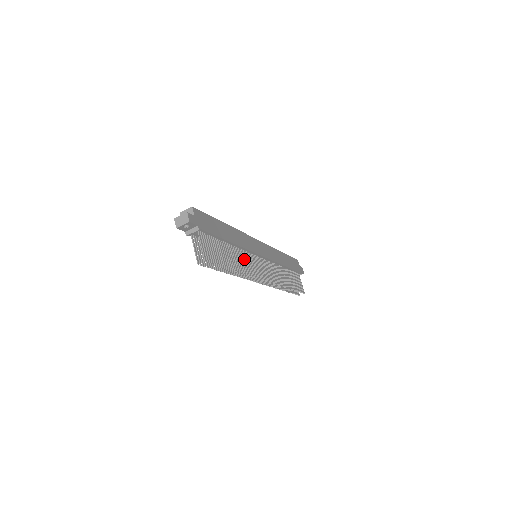
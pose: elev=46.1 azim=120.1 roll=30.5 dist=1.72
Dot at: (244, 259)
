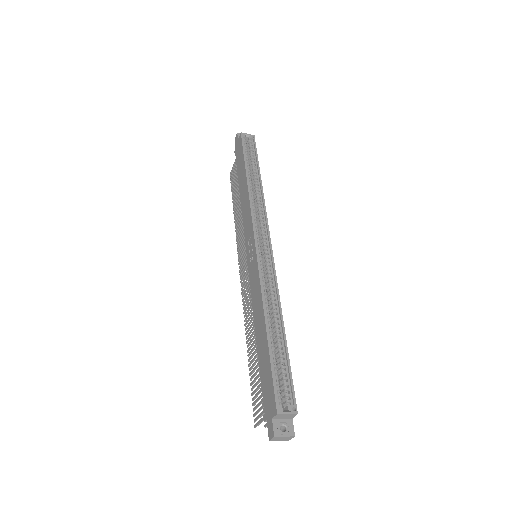
Dot at: occluded
